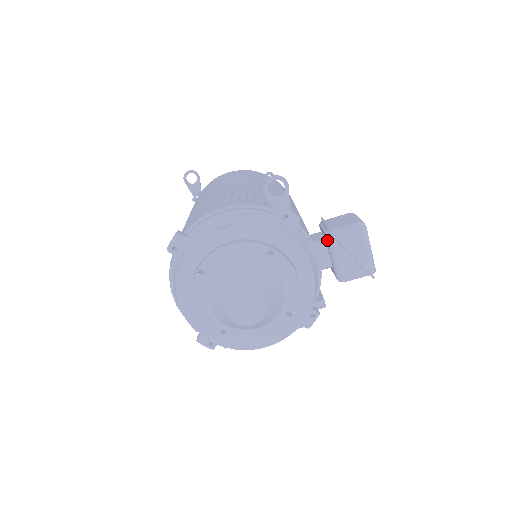
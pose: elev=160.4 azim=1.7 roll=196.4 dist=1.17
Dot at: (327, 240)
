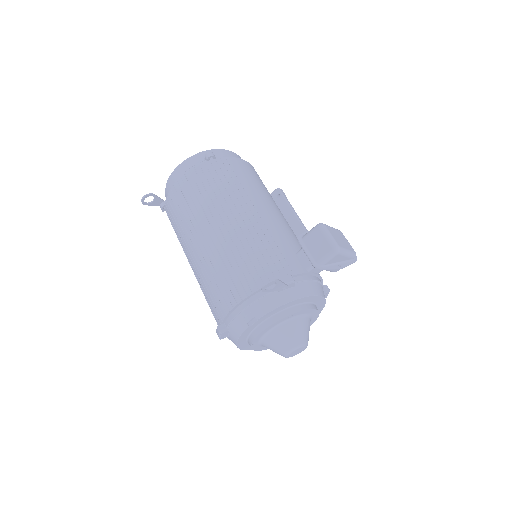
Dot at: occluded
